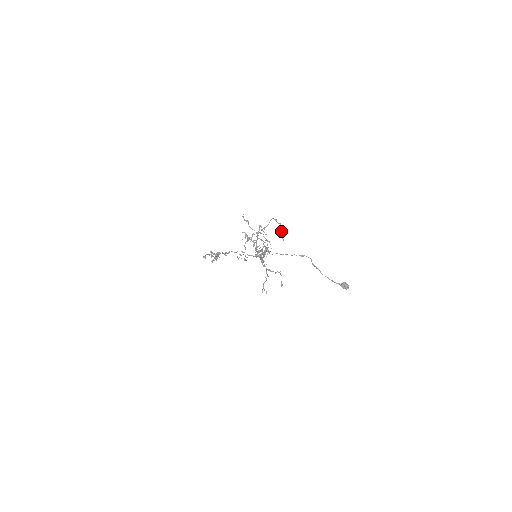
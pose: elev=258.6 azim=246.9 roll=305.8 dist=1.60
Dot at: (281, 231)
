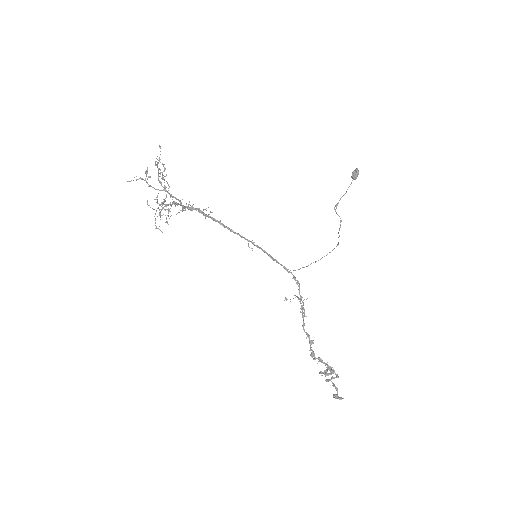
Dot at: occluded
